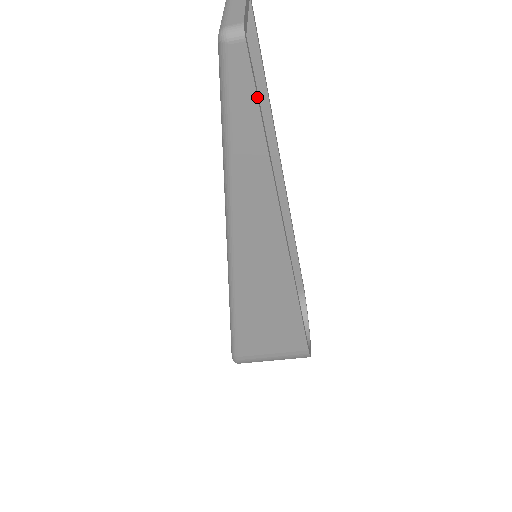
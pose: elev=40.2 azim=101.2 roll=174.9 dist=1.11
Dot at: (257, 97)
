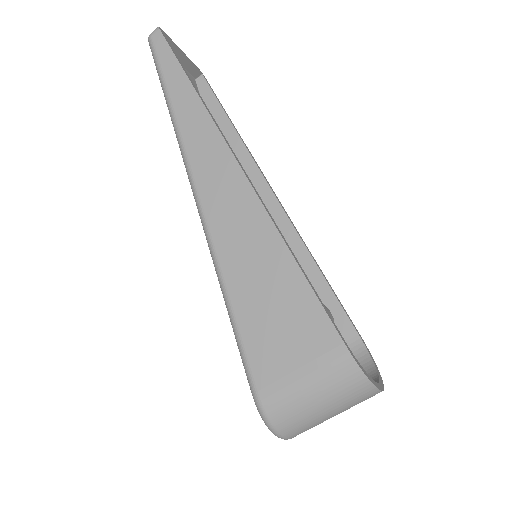
Dot at: (176, 57)
